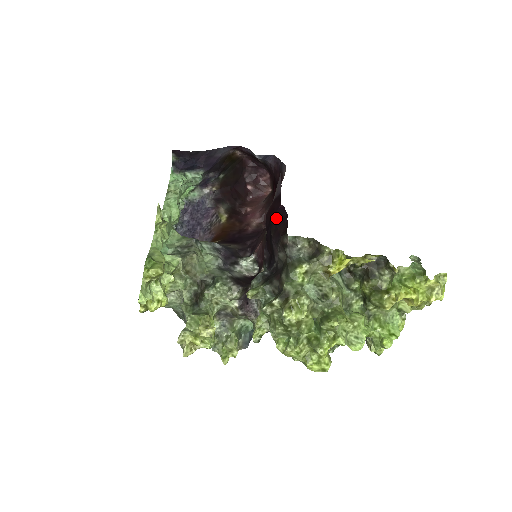
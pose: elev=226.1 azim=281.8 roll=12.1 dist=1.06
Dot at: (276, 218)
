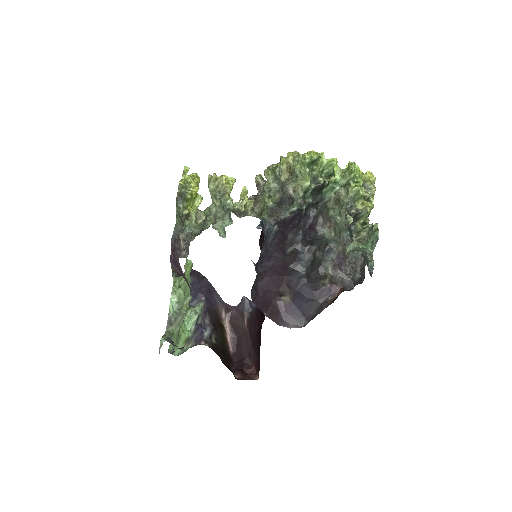
Dot at: occluded
